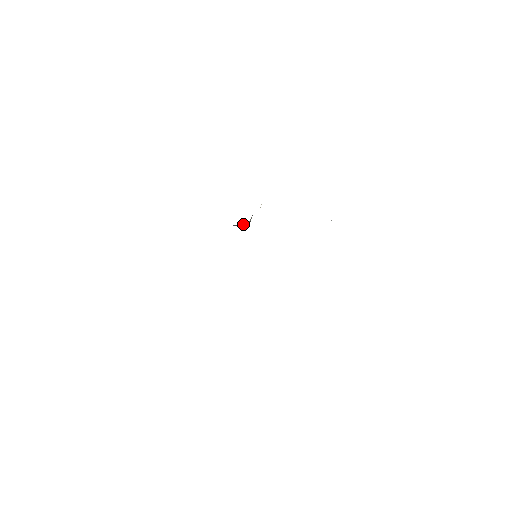
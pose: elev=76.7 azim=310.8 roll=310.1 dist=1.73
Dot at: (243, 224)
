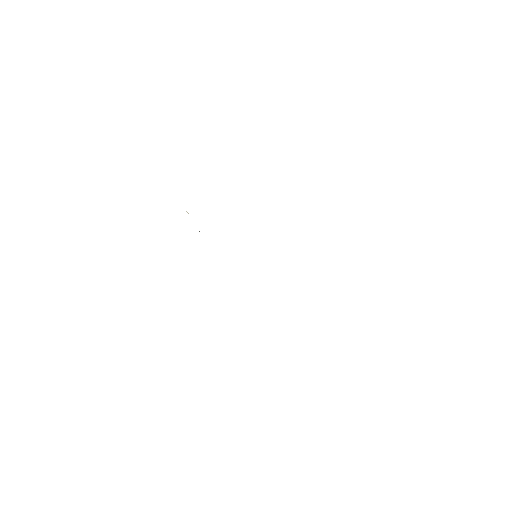
Dot at: occluded
